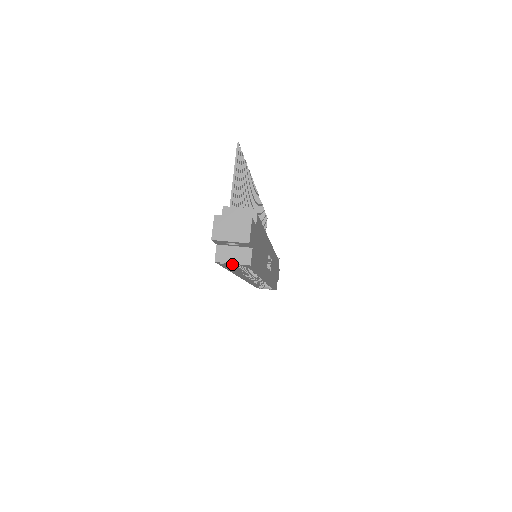
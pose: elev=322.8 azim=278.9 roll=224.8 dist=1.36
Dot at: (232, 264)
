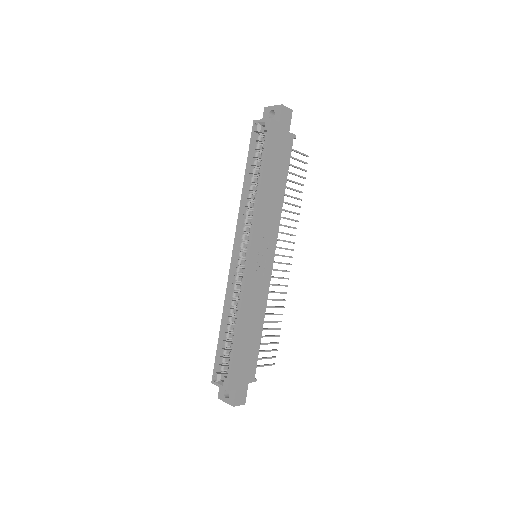
Dot at: (255, 153)
